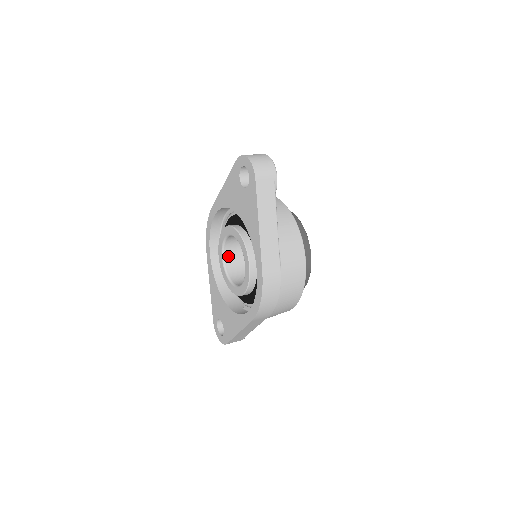
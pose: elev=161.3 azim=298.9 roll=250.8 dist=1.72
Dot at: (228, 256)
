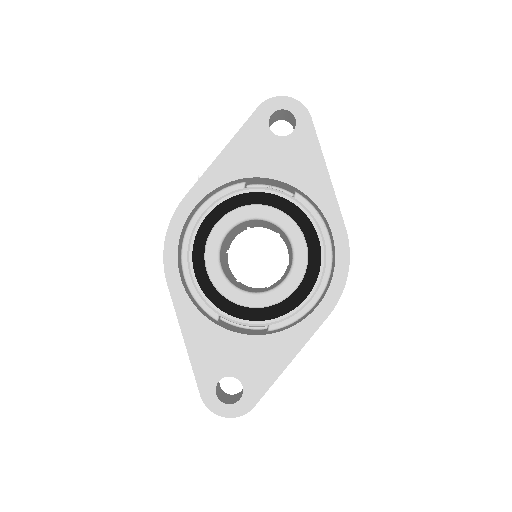
Dot at: (222, 266)
